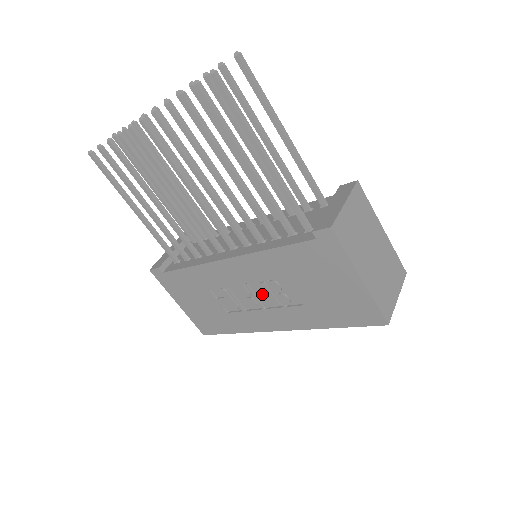
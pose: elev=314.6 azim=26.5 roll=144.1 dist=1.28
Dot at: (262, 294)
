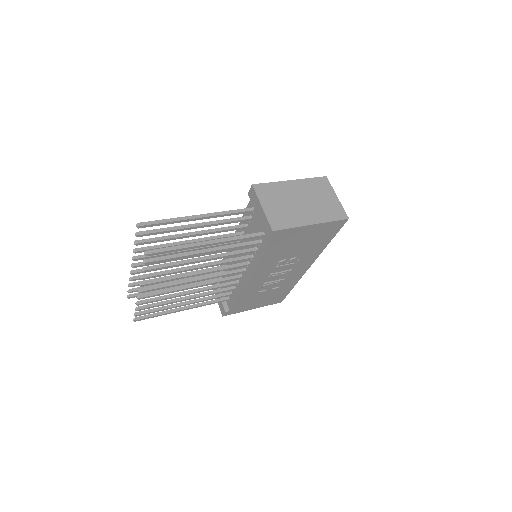
Dot at: (282, 269)
